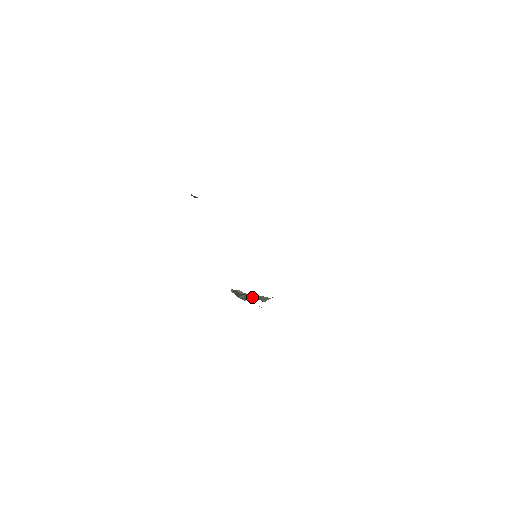
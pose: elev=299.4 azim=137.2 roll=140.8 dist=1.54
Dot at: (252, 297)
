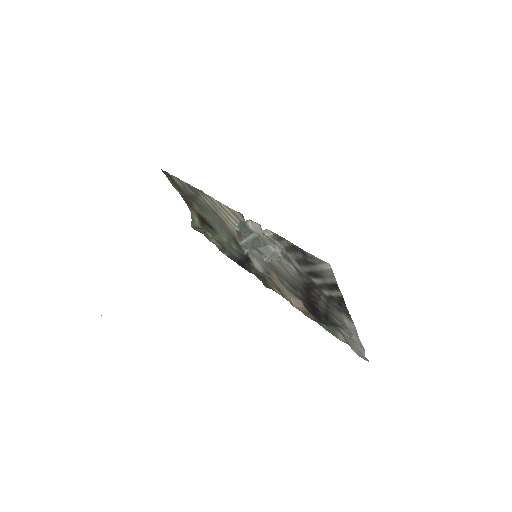
Dot at: (257, 244)
